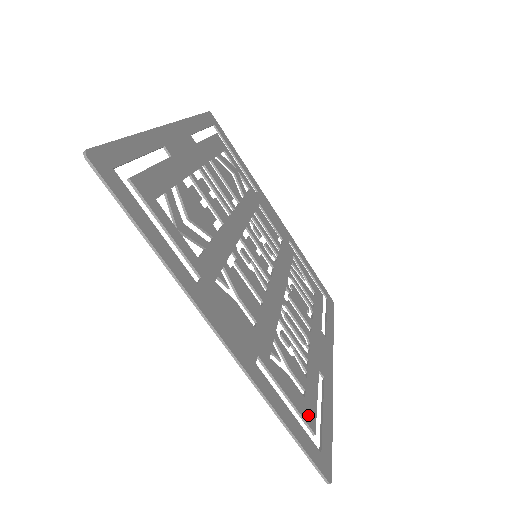
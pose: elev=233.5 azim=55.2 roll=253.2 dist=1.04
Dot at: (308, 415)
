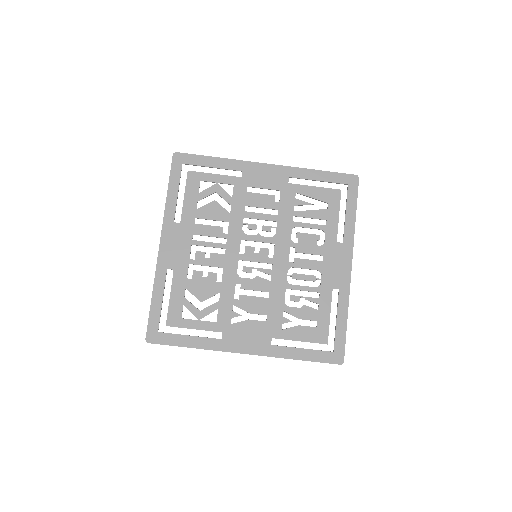
Dot at: (320, 337)
